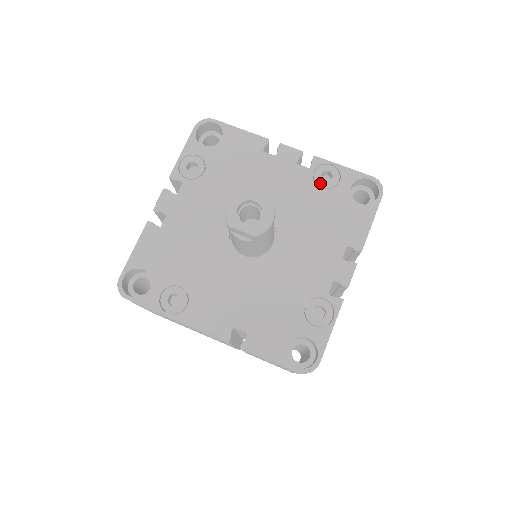
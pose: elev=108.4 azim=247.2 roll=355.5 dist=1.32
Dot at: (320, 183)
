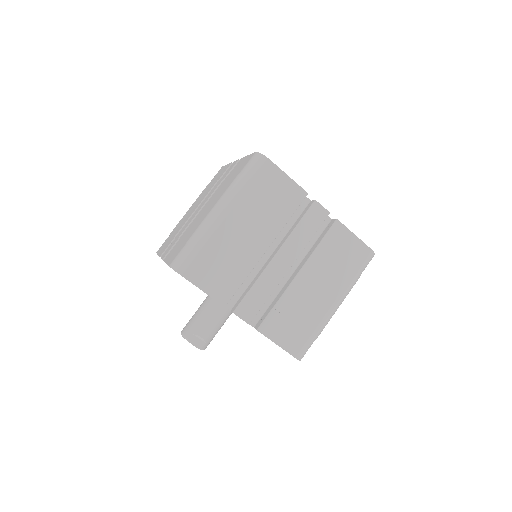
Dot at: occluded
